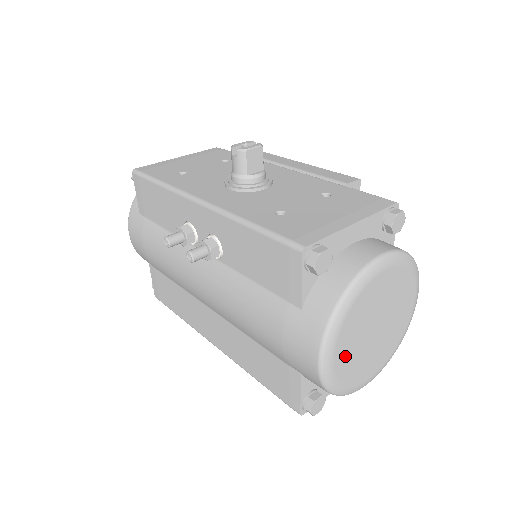
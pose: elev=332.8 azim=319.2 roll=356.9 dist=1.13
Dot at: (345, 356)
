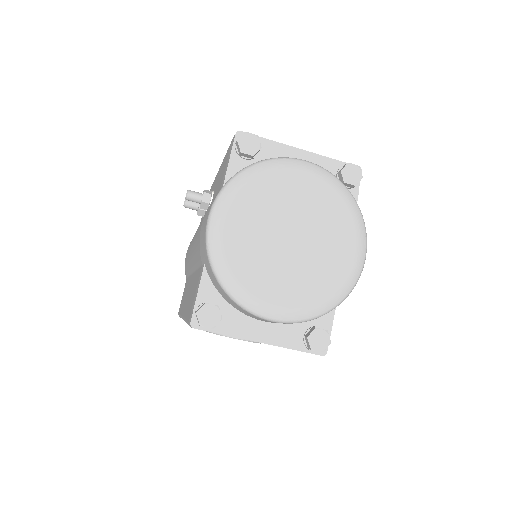
Dot at: (240, 233)
